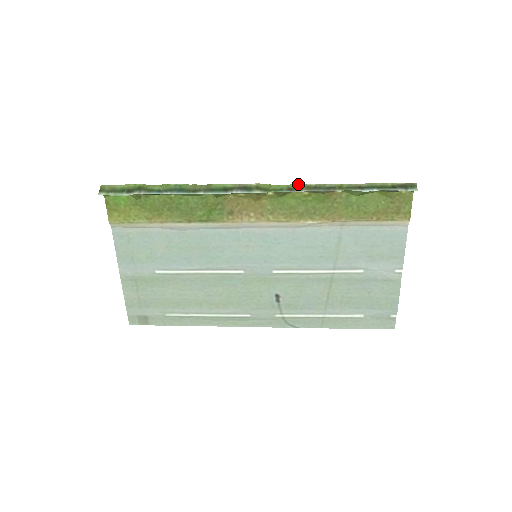
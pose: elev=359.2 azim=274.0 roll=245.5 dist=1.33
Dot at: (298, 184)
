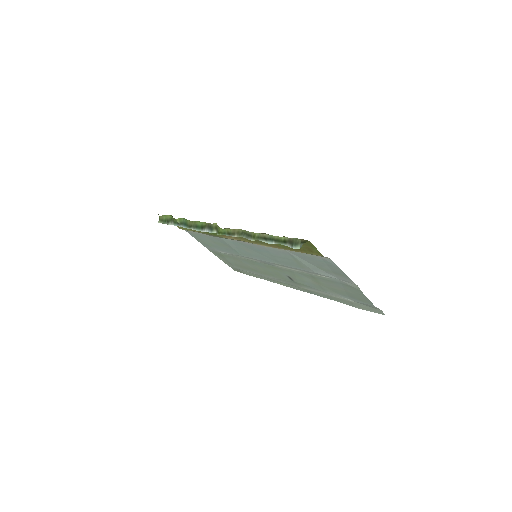
Dot at: (233, 229)
